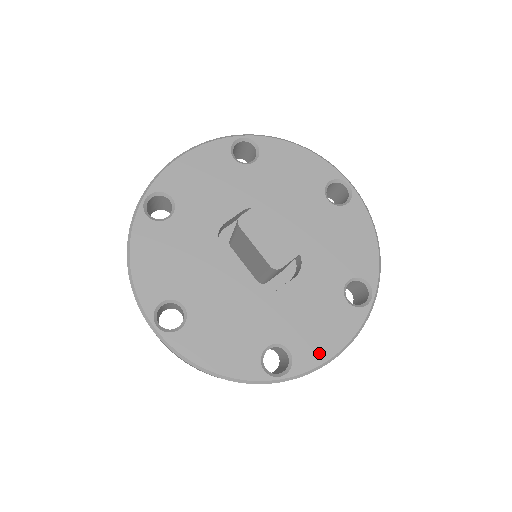
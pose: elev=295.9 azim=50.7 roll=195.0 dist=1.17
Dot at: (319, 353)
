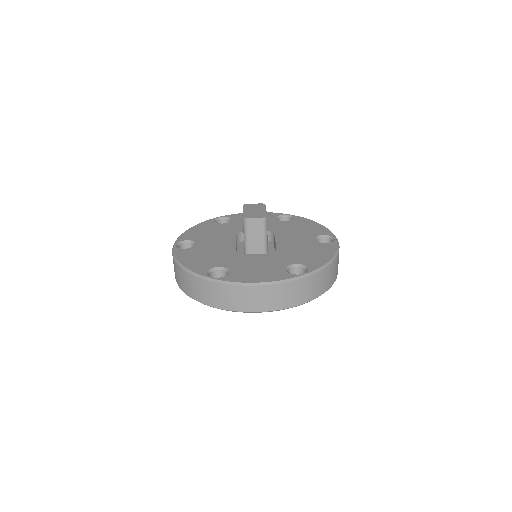
Dot at: (245, 279)
